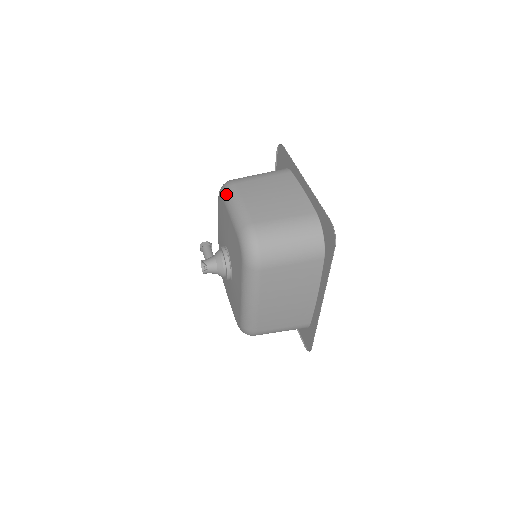
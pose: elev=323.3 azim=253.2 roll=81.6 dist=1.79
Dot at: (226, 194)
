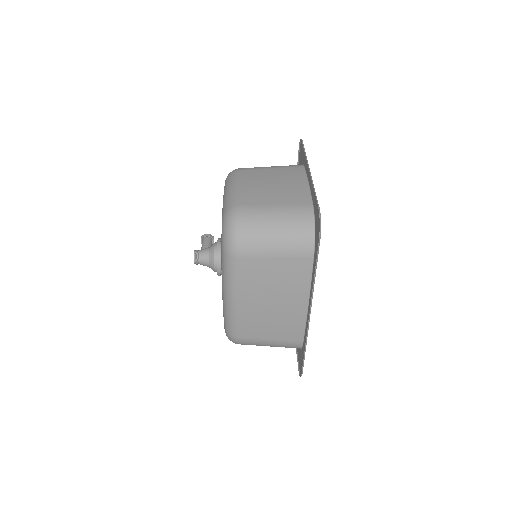
Dot at: (227, 179)
